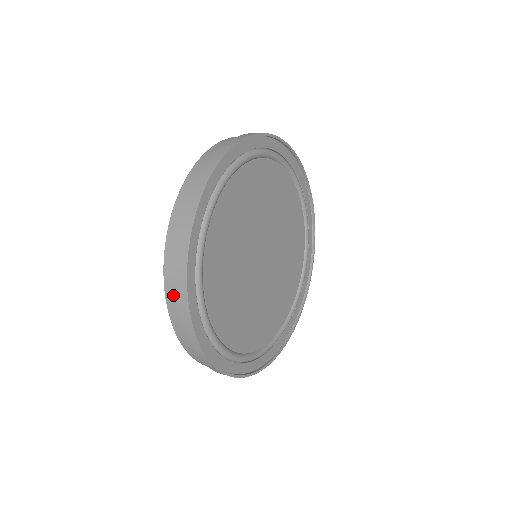
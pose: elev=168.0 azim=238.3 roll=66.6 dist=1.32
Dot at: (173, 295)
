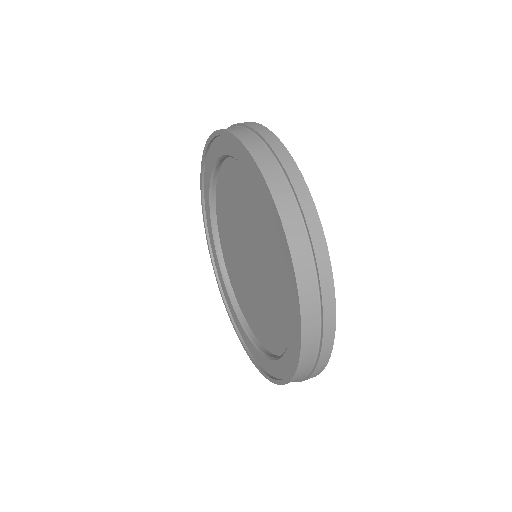
Dot at: occluded
